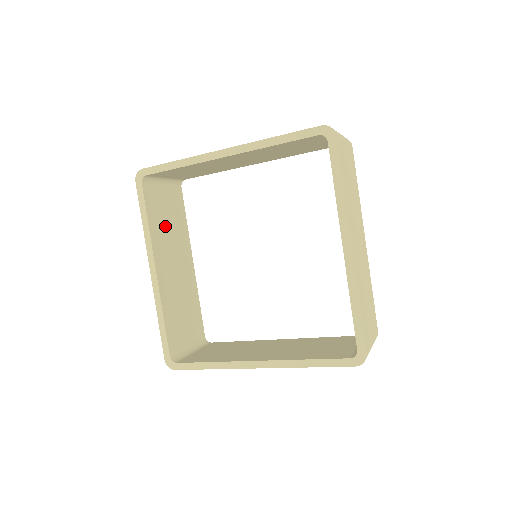
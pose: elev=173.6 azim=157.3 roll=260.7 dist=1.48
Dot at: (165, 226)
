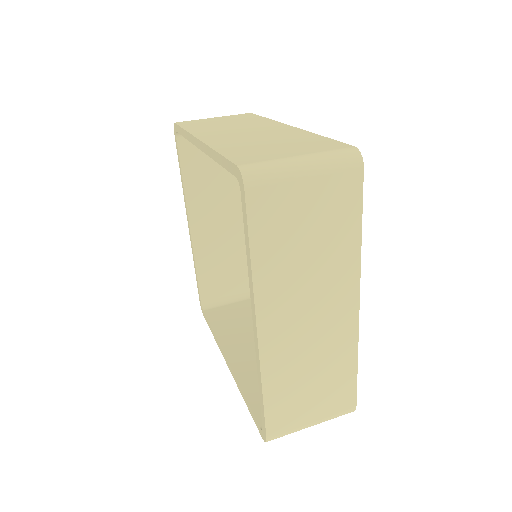
Dot at: (212, 179)
